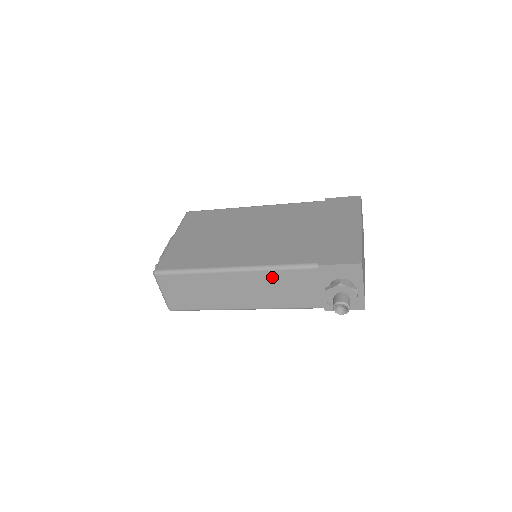
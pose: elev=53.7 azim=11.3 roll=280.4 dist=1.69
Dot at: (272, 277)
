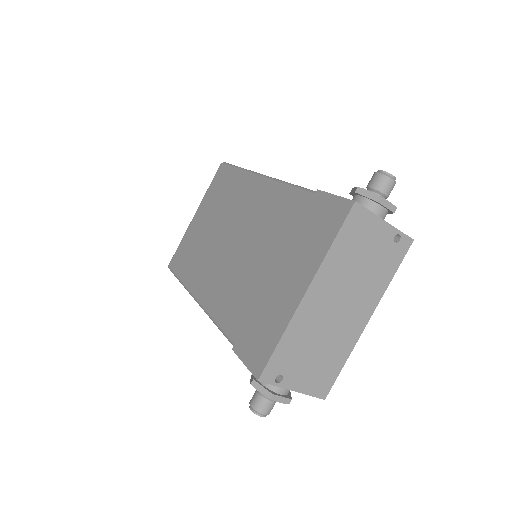
Dot at: occluded
